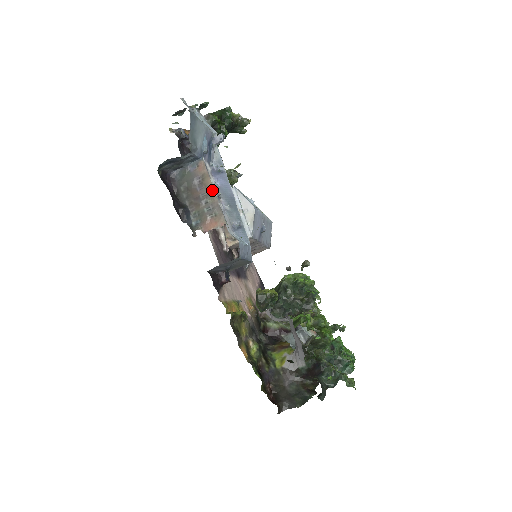
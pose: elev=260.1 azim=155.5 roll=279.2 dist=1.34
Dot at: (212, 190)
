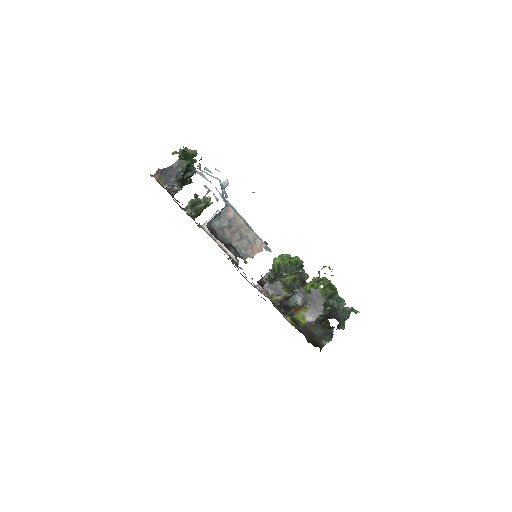
Dot at: (245, 226)
